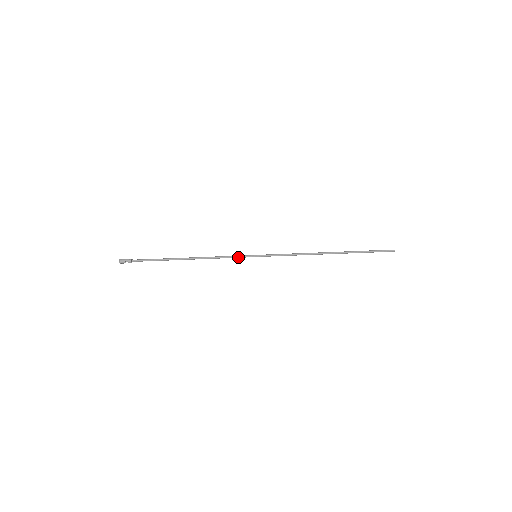
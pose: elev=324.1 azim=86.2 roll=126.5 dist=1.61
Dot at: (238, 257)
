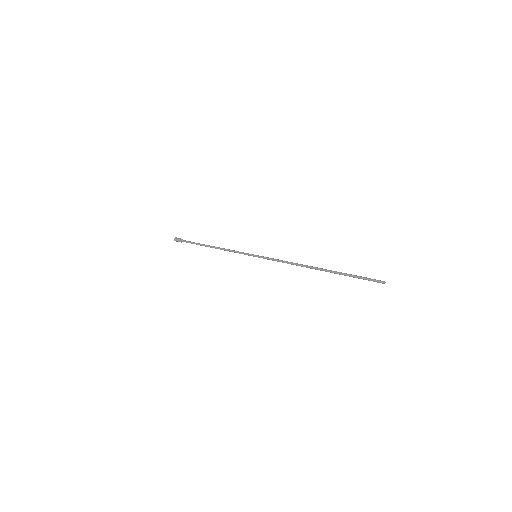
Dot at: occluded
